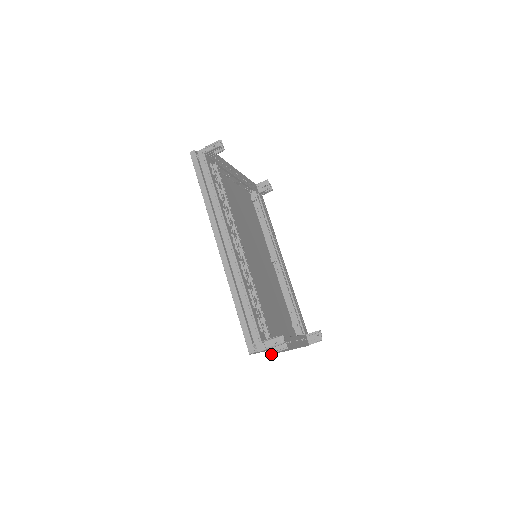
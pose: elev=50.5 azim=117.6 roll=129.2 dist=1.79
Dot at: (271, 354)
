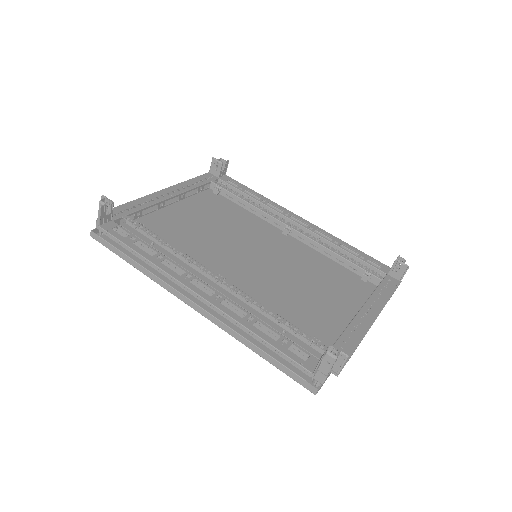
Dot at: occluded
